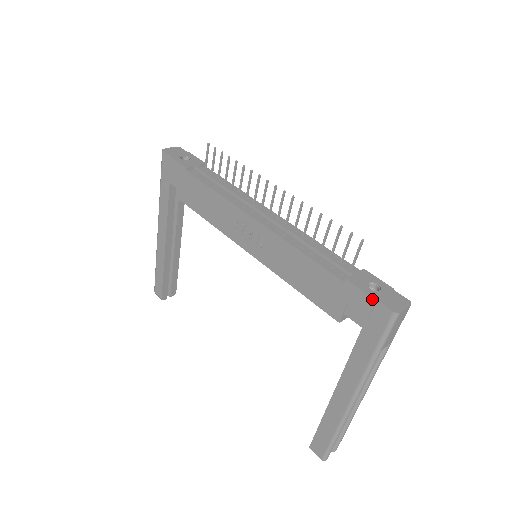
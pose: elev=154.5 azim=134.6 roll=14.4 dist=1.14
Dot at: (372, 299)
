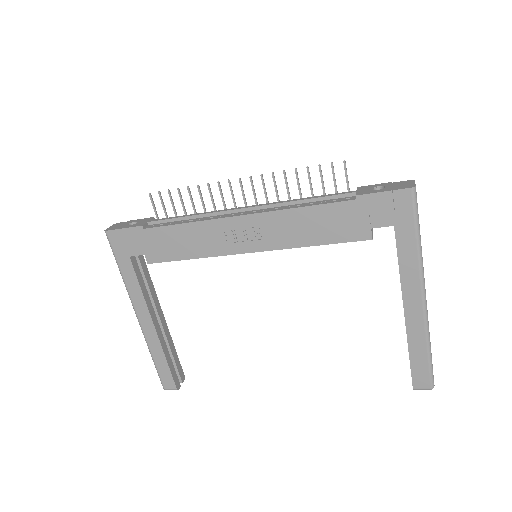
Dot at: (388, 192)
